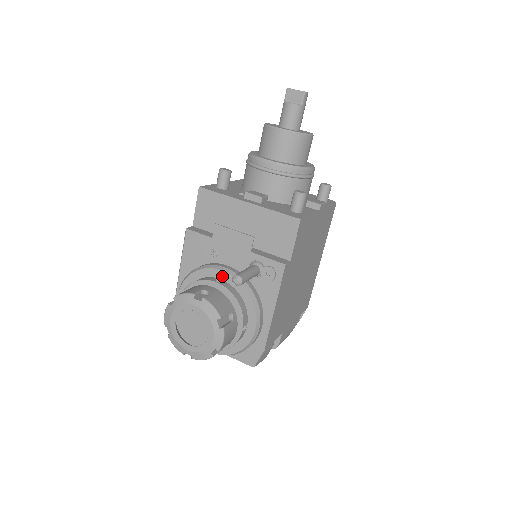
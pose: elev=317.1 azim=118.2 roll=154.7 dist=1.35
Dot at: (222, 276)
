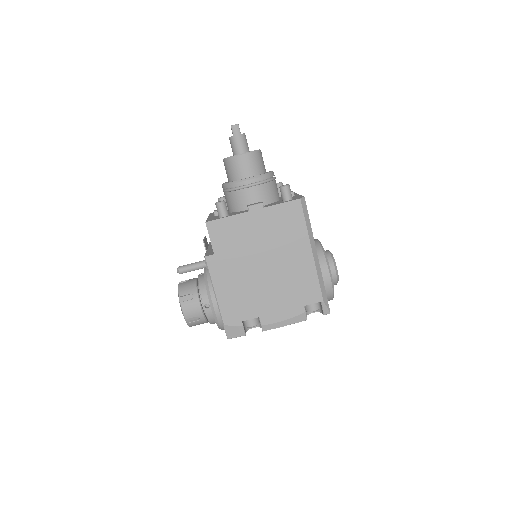
Dot at: occluded
